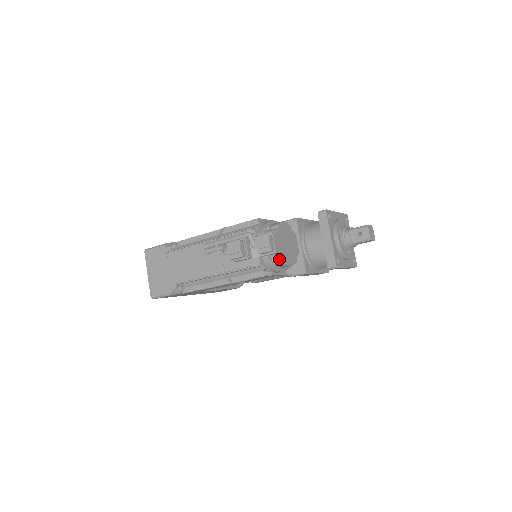
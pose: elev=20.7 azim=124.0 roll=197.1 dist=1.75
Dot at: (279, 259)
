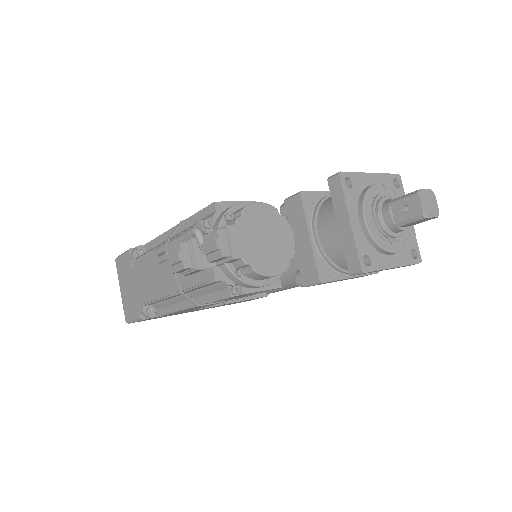
Dot at: (247, 268)
